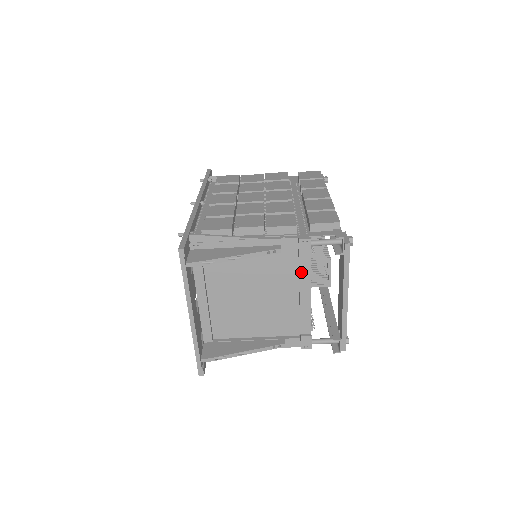
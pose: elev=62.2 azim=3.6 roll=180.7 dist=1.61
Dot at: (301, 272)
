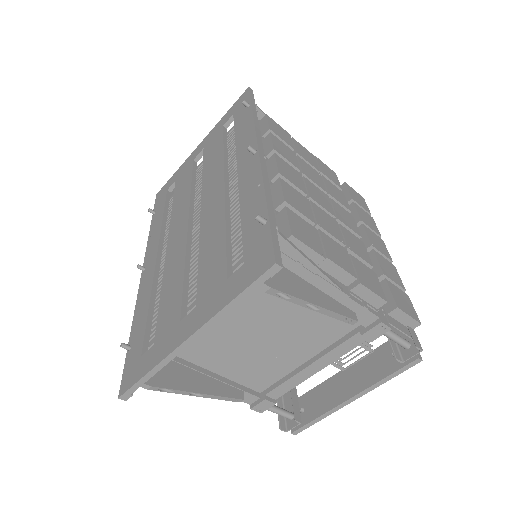
Dot at: (339, 347)
